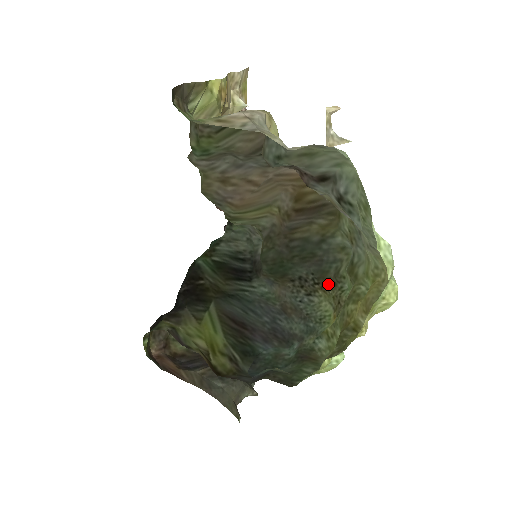
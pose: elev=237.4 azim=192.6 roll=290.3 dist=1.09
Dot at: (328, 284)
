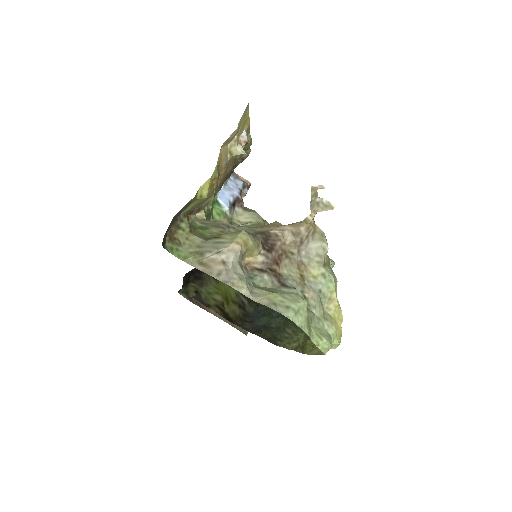
Dot at: occluded
